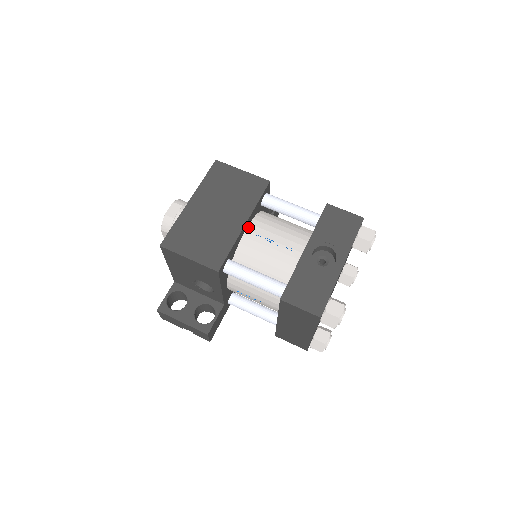
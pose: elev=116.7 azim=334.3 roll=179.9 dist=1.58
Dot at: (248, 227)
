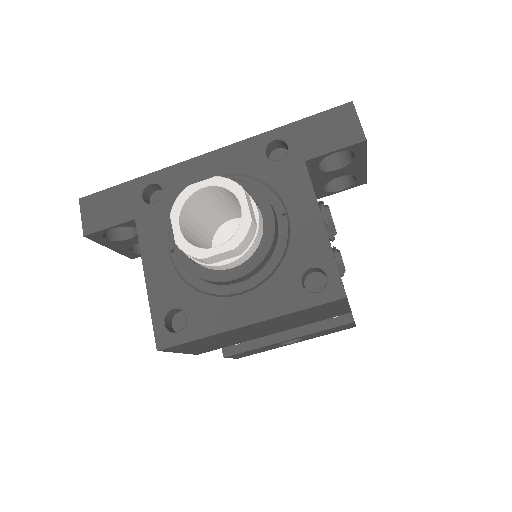
Dot at: occluded
